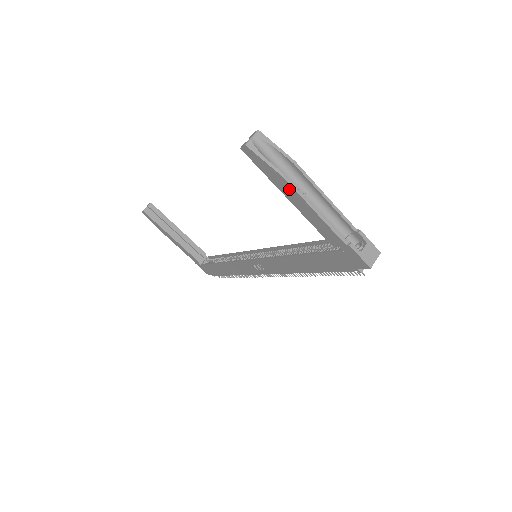
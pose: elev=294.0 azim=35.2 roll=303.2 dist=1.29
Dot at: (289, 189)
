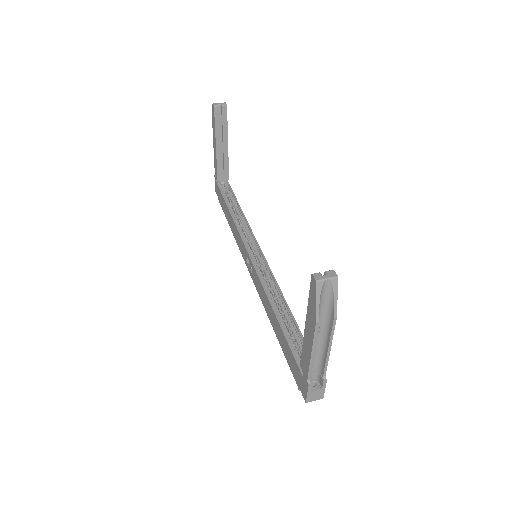
Dot at: (312, 327)
